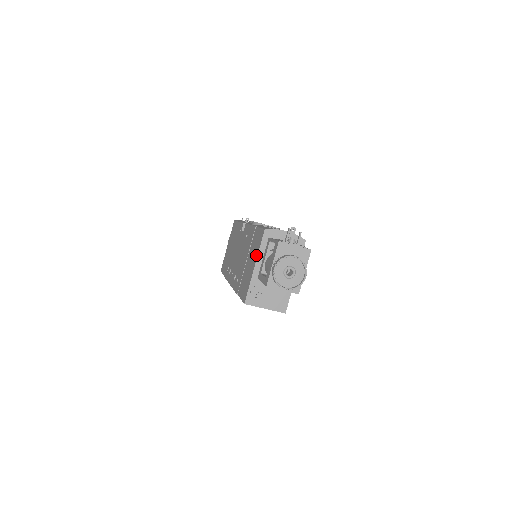
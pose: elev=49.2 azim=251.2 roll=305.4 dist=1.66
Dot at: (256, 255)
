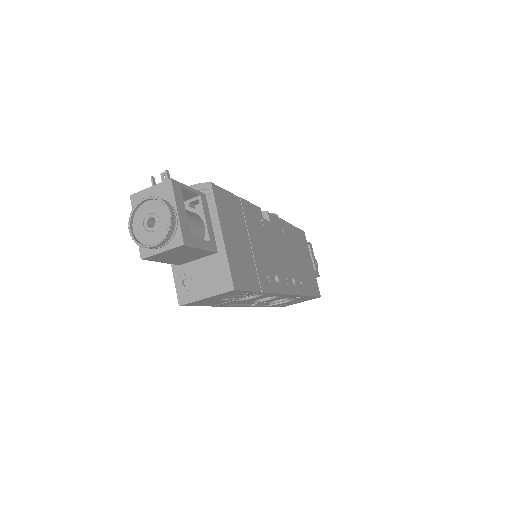
Dot at: occluded
